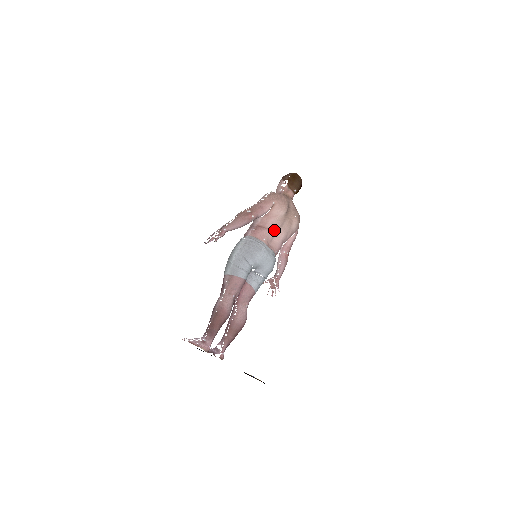
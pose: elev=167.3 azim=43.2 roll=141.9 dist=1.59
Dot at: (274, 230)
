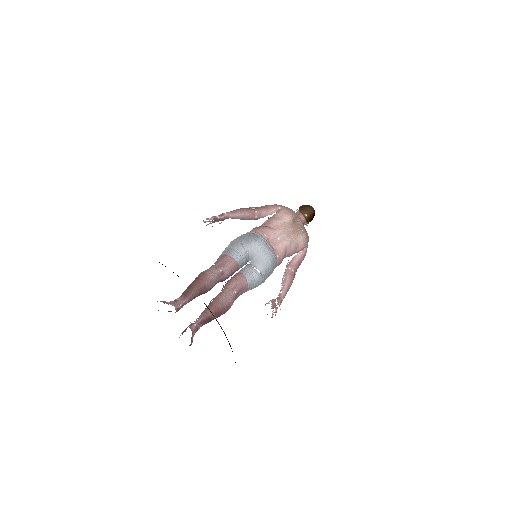
Dot at: (277, 231)
